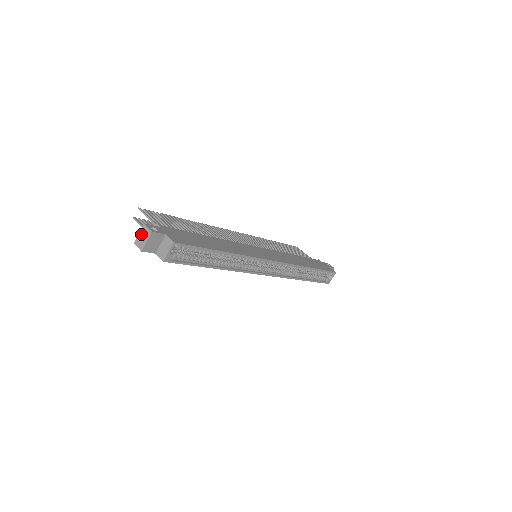
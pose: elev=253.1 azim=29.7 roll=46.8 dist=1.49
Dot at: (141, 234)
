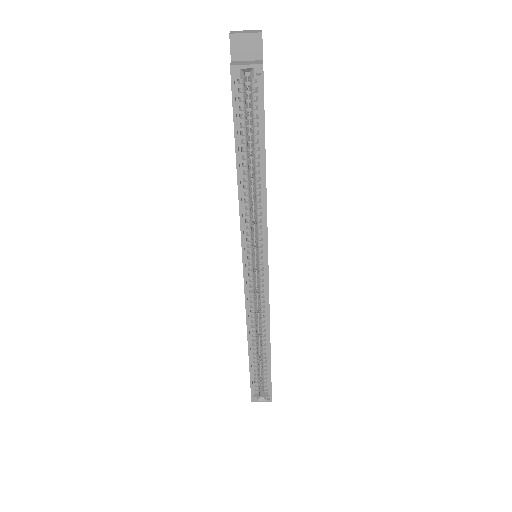
Dot at: (248, 30)
